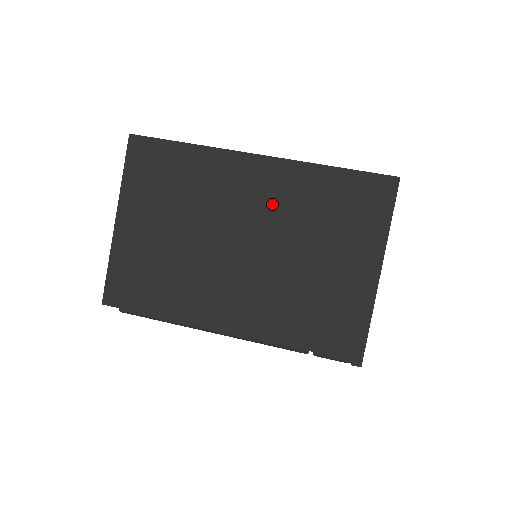
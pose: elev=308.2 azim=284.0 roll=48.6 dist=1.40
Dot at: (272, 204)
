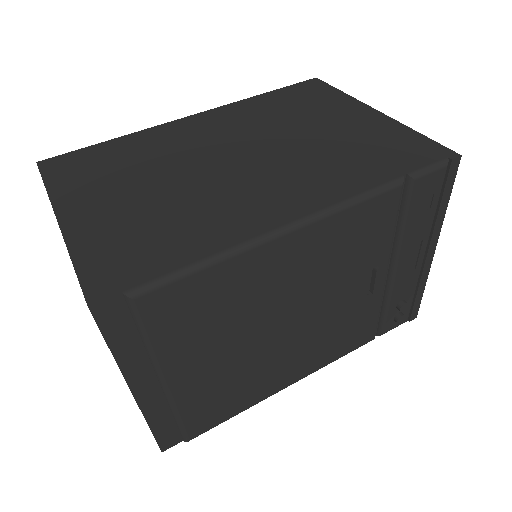
Dot at: (235, 127)
